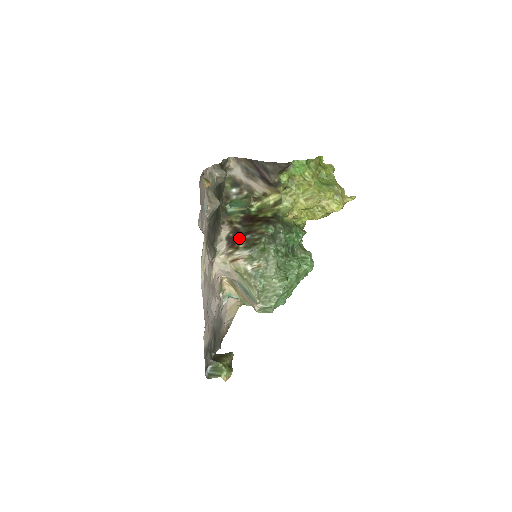
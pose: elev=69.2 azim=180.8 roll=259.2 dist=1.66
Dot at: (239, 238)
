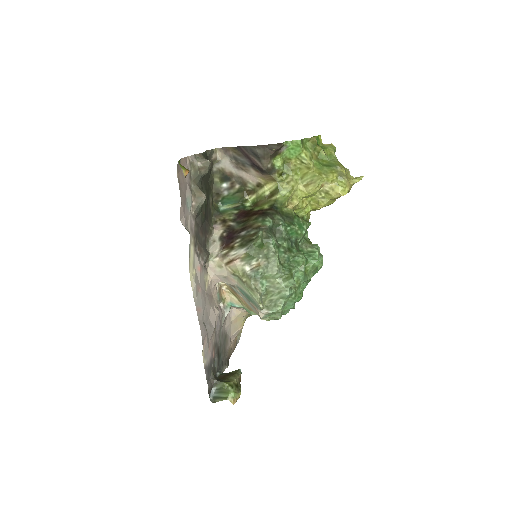
Dot at: (234, 236)
